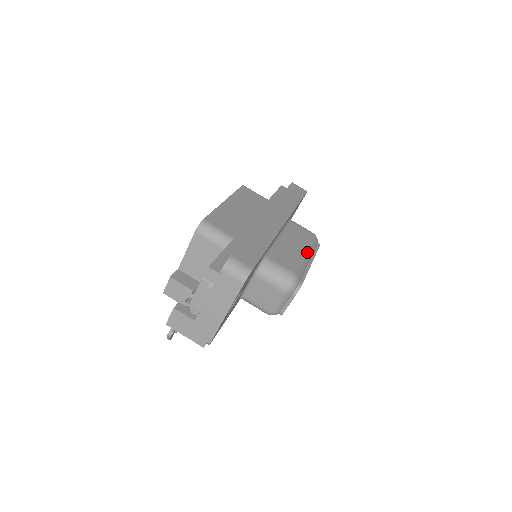
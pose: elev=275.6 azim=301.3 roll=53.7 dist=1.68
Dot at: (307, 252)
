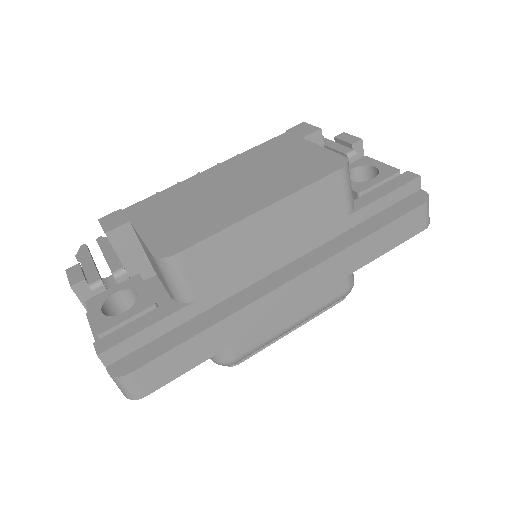
Dot at: (299, 323)
